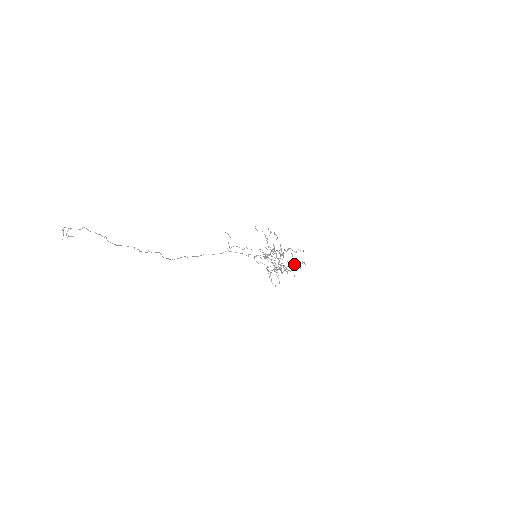
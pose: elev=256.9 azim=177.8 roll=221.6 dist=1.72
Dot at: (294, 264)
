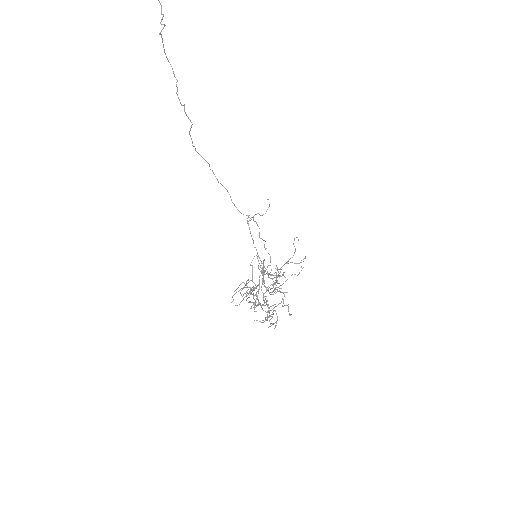
Dot at: (269, 312)
